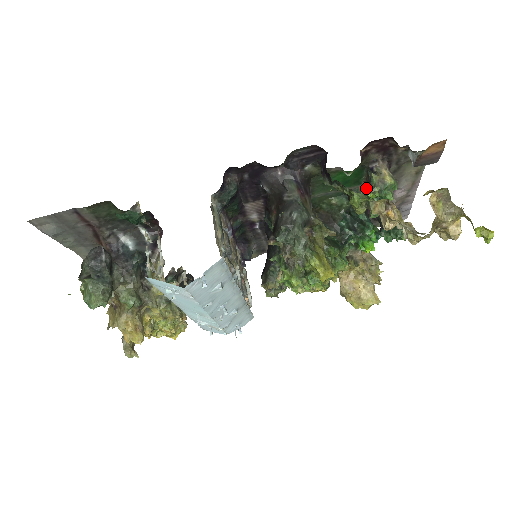
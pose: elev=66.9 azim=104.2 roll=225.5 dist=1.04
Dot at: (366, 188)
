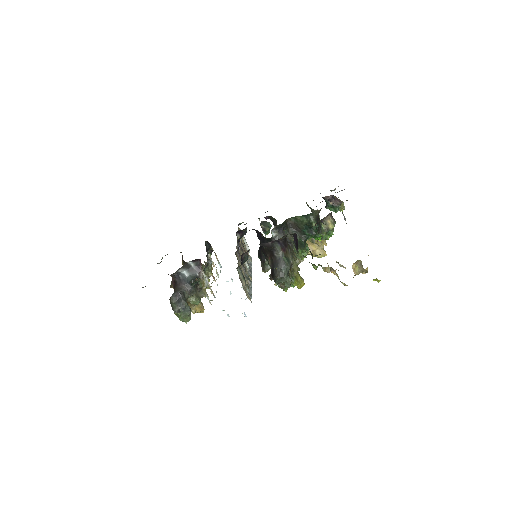
Dot at: (317, 210)
